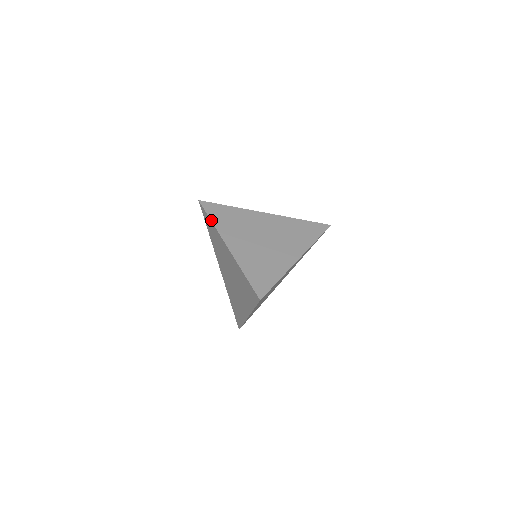
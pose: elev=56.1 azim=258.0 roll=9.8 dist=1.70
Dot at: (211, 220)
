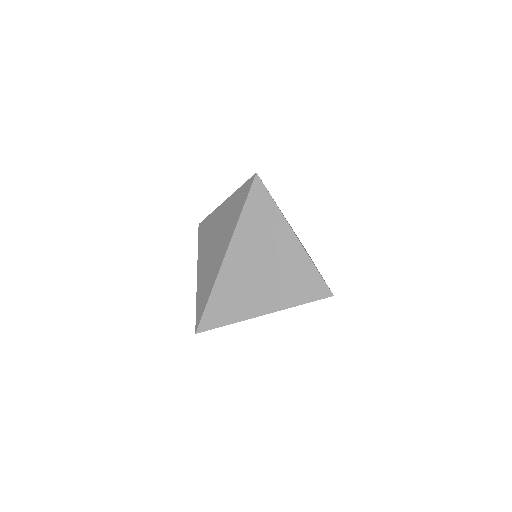
Dot at: occluded
